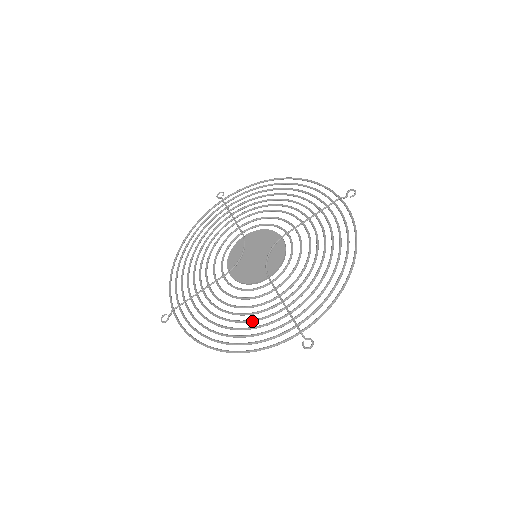
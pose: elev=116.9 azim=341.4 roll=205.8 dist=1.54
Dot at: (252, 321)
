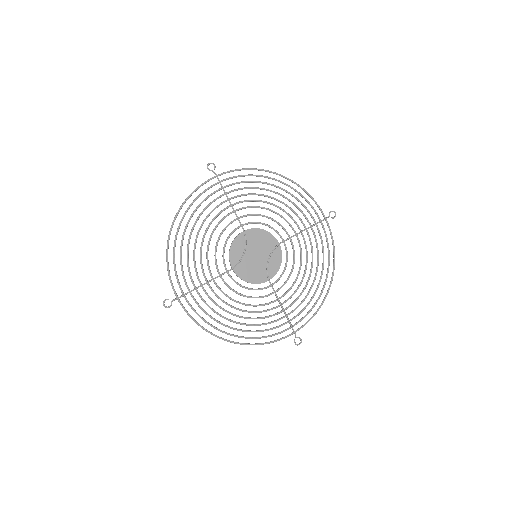
Dot at: occluded
